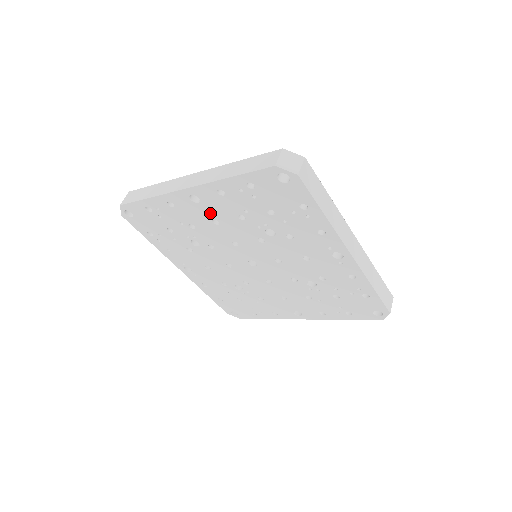
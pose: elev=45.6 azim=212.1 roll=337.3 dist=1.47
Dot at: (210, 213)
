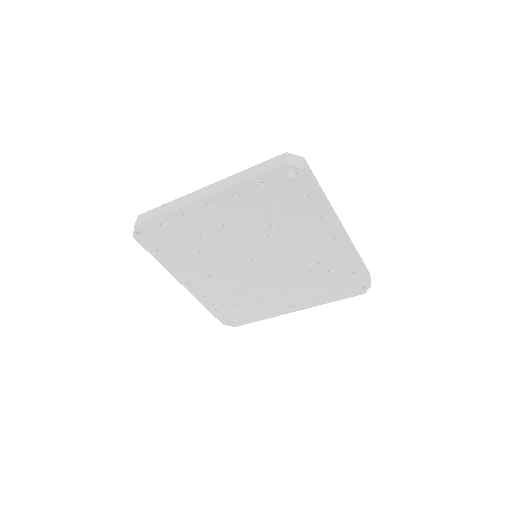
Dot at: (222, 218)
